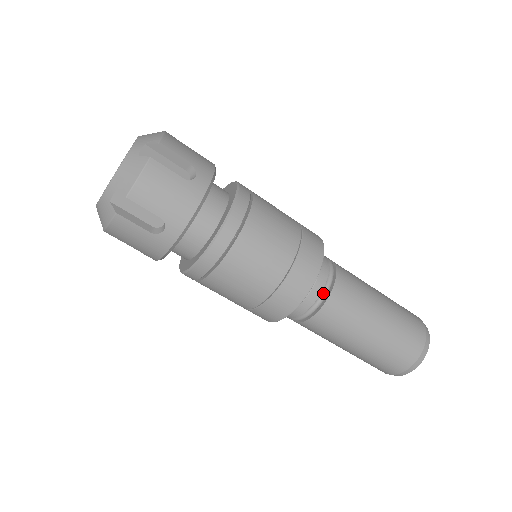
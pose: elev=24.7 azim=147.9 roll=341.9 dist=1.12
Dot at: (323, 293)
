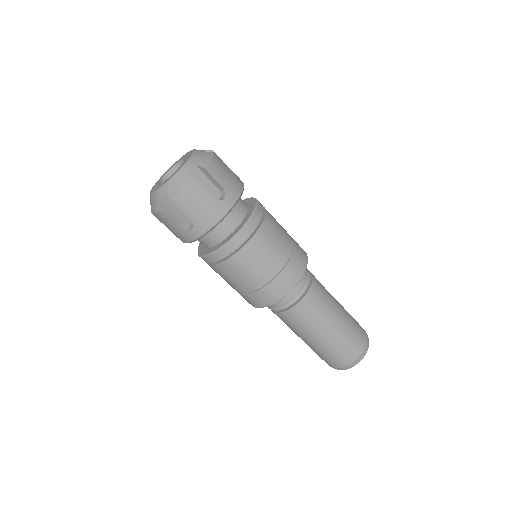
Dot at: (294, 300)
